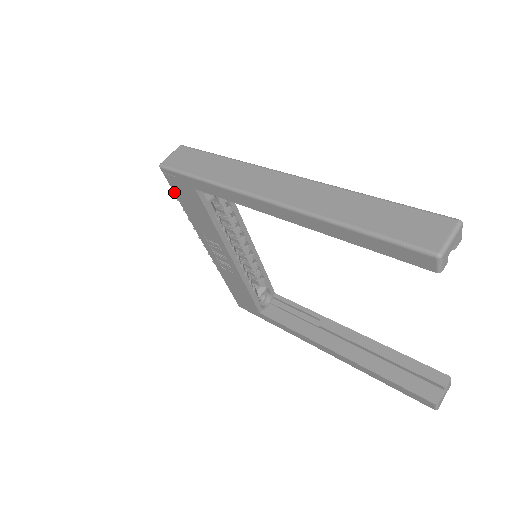
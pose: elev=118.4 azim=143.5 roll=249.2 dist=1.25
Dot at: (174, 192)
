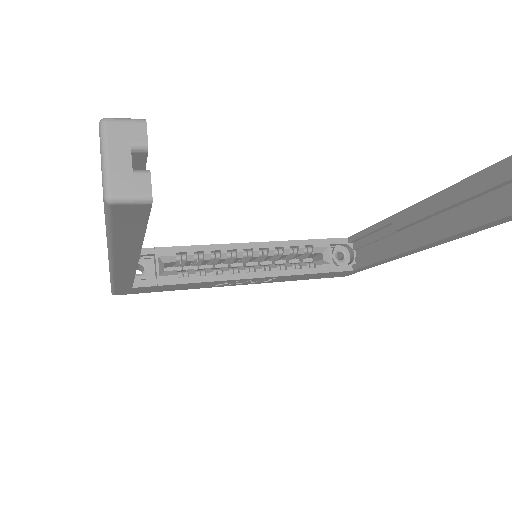
Dot at: occluded
